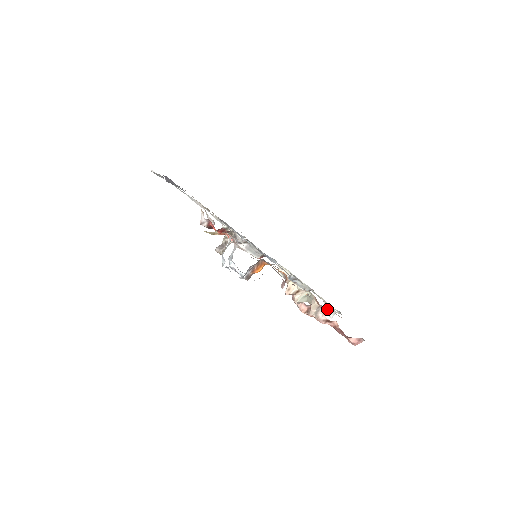
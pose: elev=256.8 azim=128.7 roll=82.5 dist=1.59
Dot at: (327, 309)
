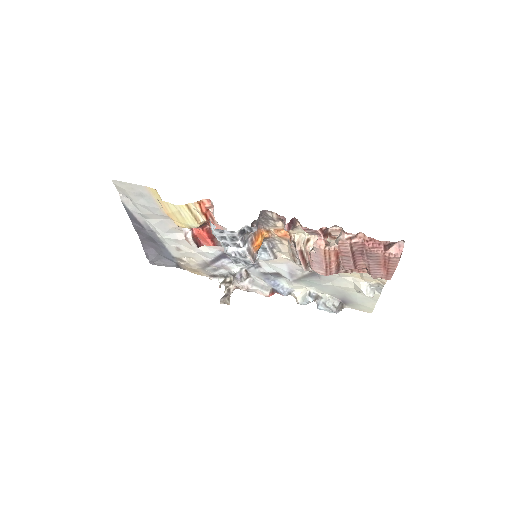
Dot at: (362, 288)
